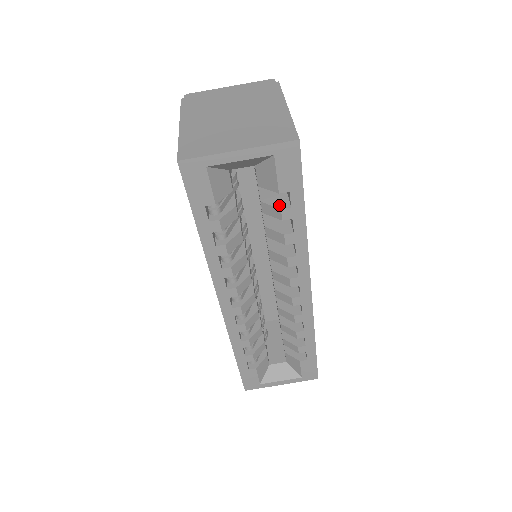
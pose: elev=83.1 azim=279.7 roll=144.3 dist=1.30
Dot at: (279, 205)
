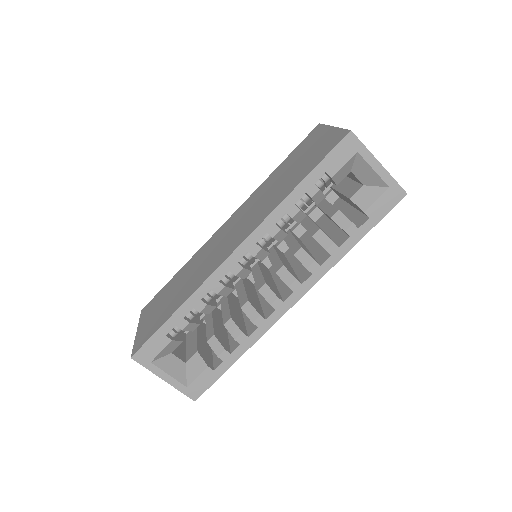
Dot at: occluded
